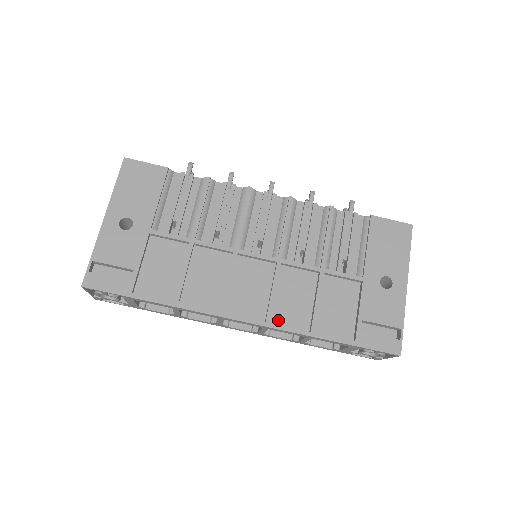
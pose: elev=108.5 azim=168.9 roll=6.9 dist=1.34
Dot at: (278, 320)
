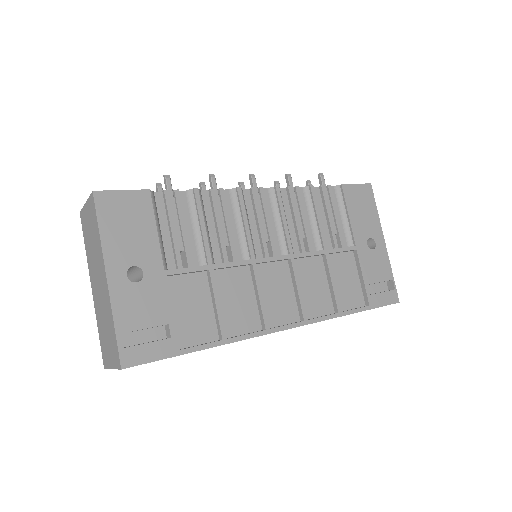
Dot at: (309, 313)
